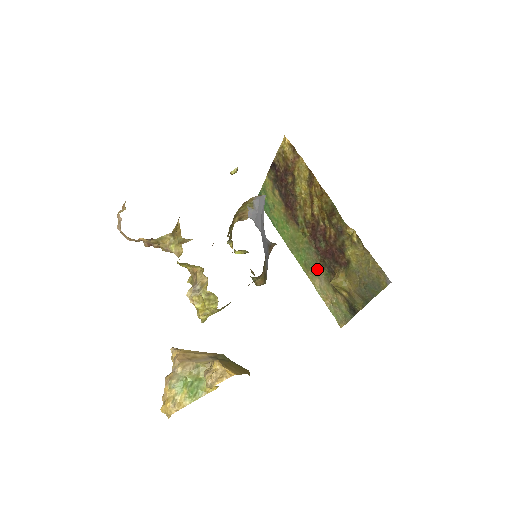
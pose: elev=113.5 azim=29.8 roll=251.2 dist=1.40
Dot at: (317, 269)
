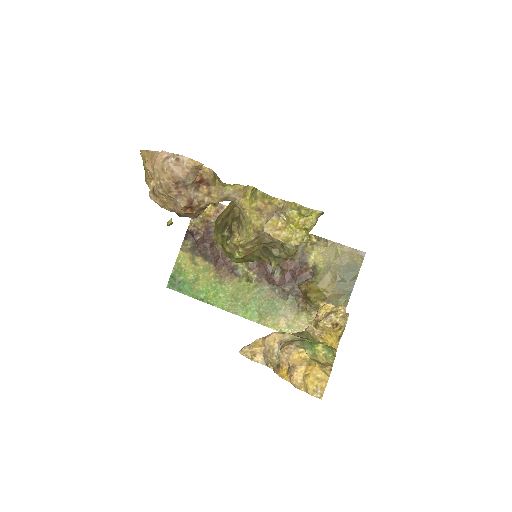
Dot at: (278, 306)
